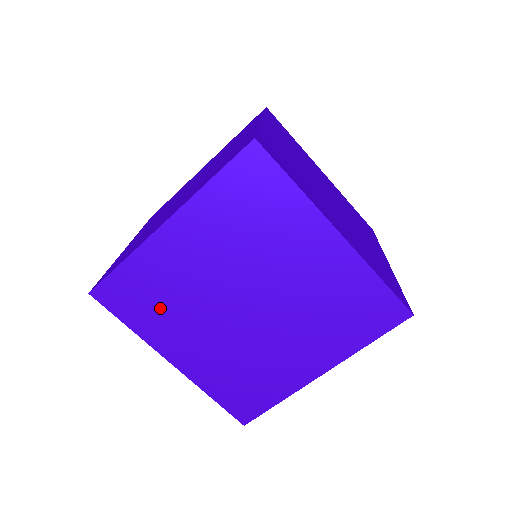
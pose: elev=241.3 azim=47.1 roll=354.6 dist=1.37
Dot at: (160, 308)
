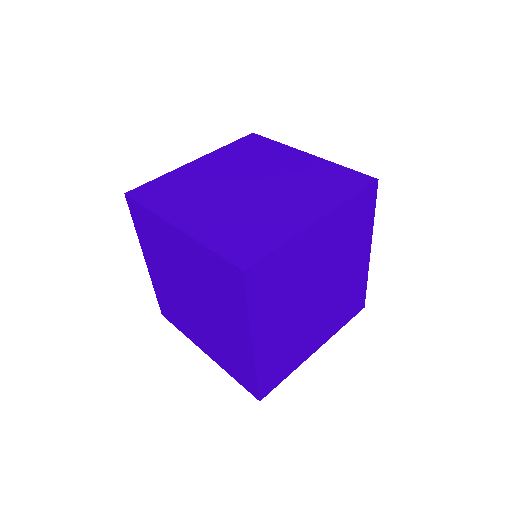
Dot at: (178, 315)
